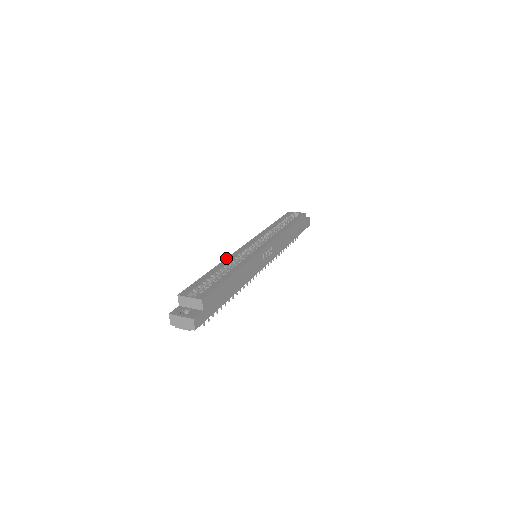
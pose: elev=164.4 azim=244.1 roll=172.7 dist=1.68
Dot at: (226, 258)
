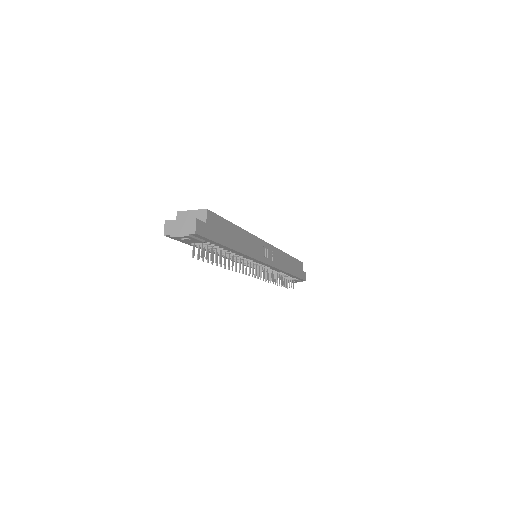
Dot at: occluded
